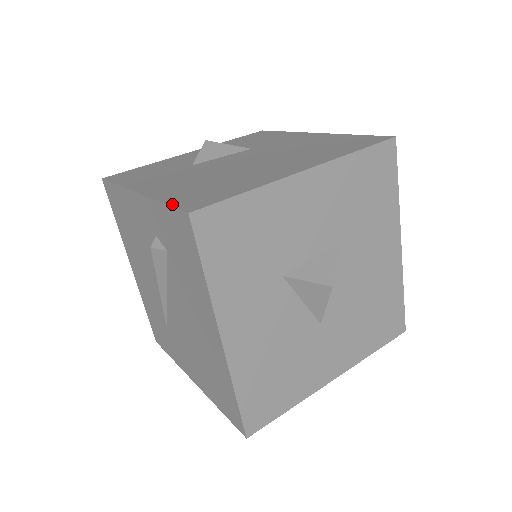
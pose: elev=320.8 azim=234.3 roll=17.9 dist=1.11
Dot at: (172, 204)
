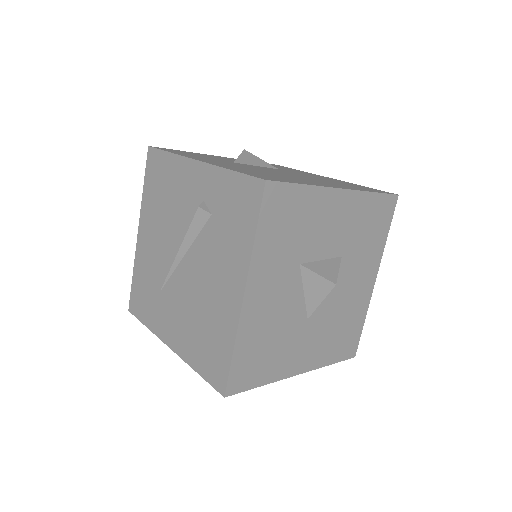
Dot at: (244, 173)
